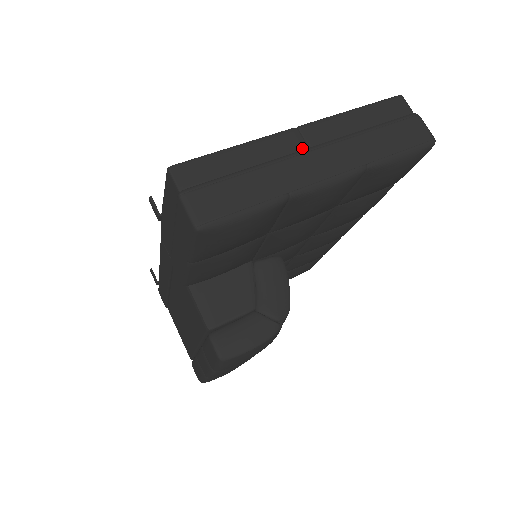
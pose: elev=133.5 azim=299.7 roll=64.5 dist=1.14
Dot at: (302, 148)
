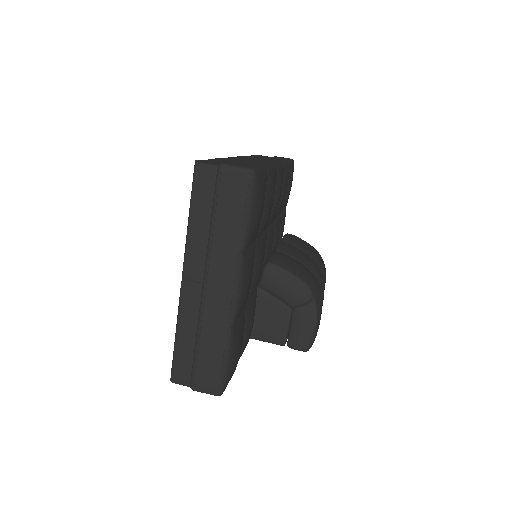
Dot at: (200, 290)
